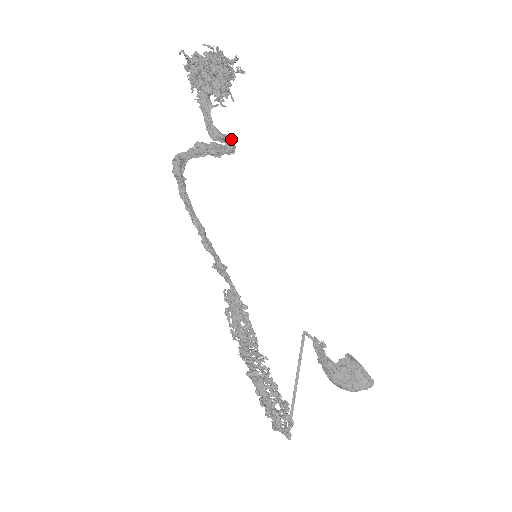
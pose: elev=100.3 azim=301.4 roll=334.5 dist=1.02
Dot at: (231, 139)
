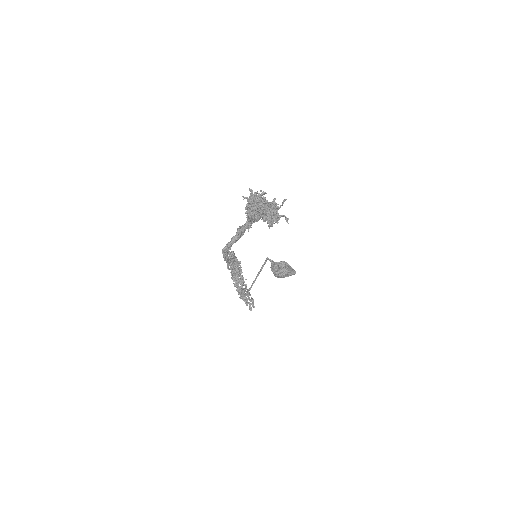
Dot at: occluded
